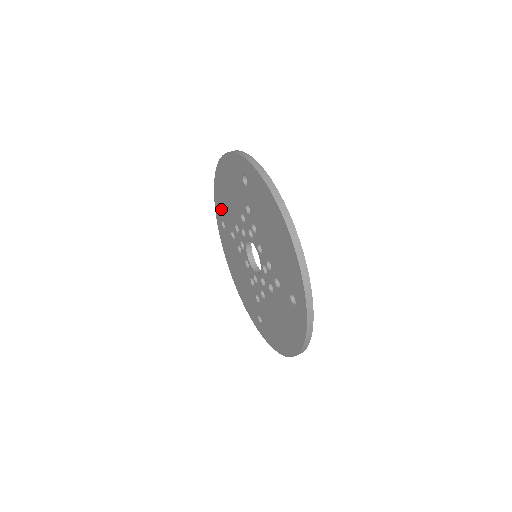
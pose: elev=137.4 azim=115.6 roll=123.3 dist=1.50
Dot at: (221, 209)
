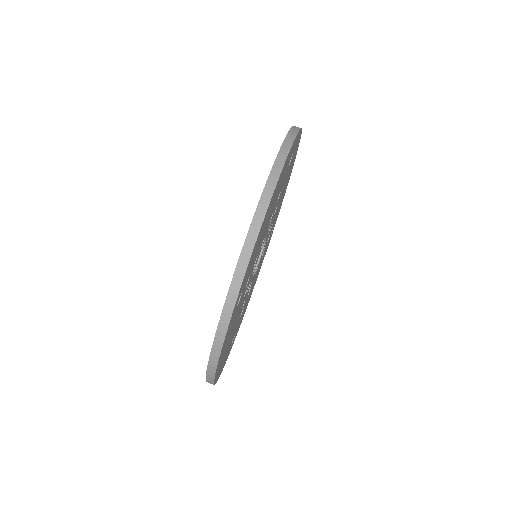
Dot at: occluded
